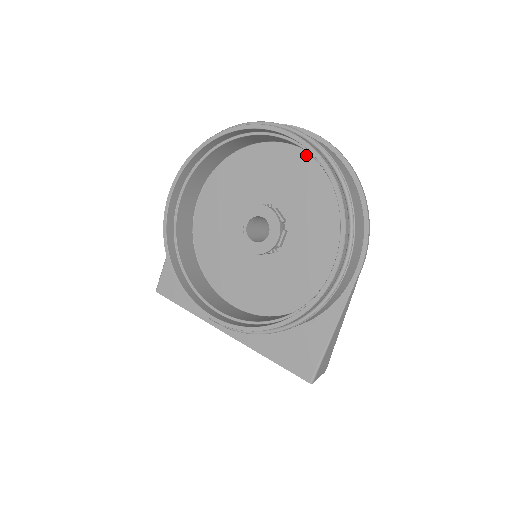
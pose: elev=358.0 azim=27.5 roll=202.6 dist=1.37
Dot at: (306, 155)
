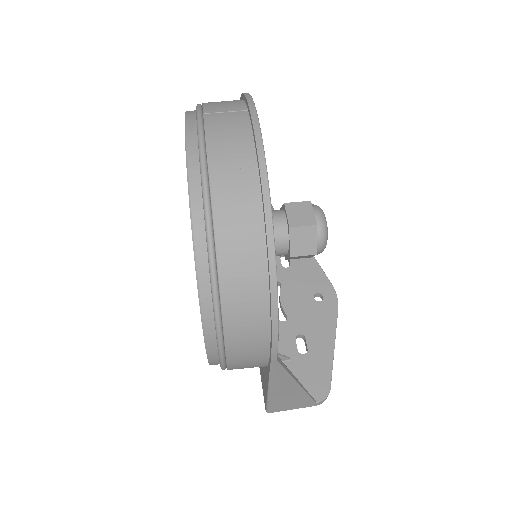
Dot at: occluded
